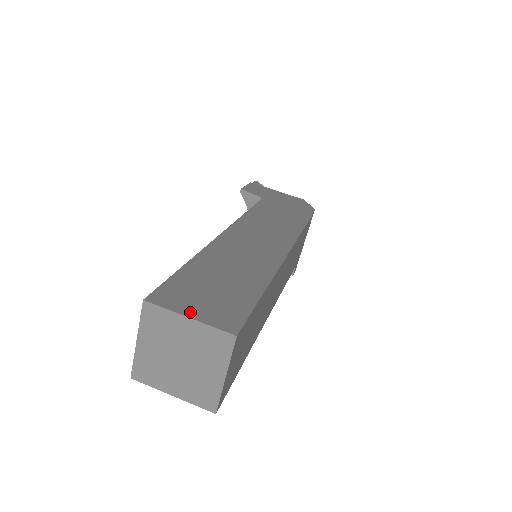
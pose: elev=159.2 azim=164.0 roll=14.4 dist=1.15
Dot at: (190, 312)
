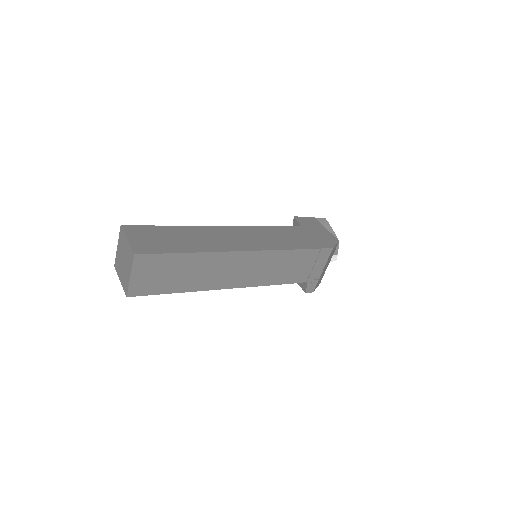
Dot at: (131, 238)
